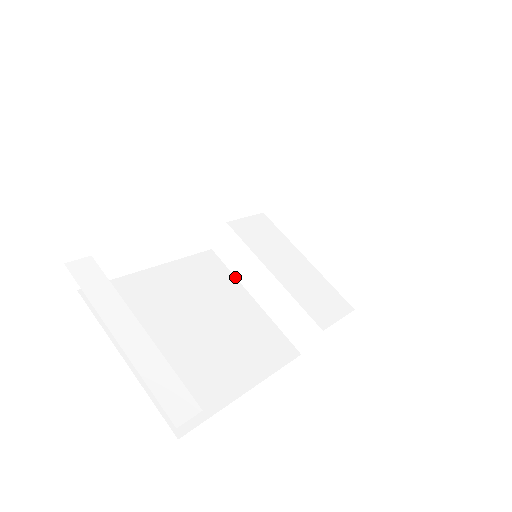
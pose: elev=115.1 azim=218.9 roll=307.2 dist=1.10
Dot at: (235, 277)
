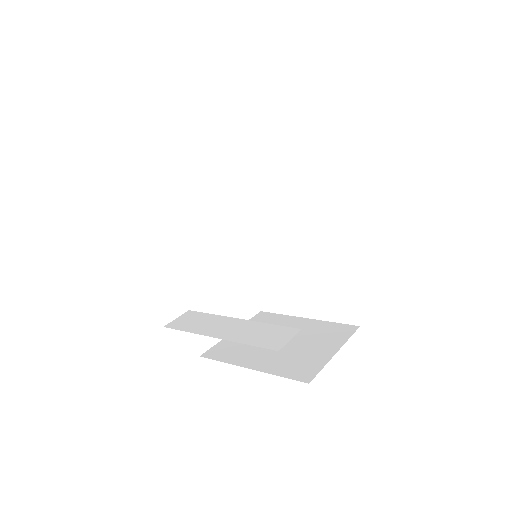
Dot at: (192, 332)
